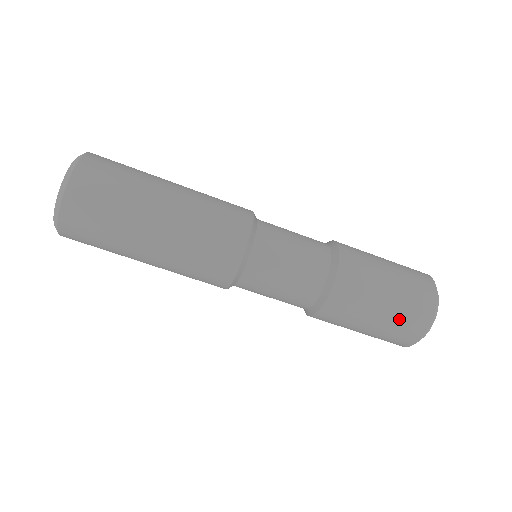
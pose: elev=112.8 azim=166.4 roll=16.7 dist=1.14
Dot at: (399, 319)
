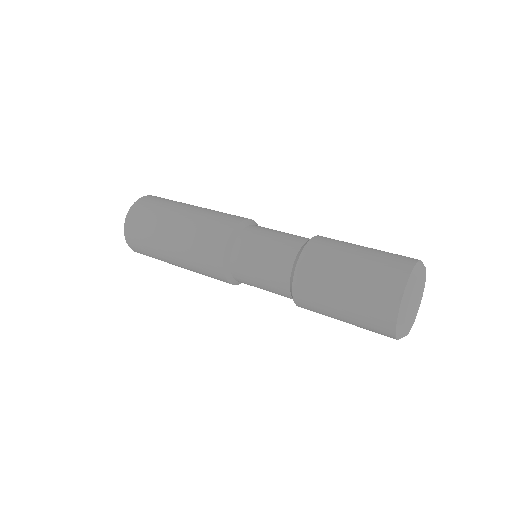
Dot at: (362, 323)
